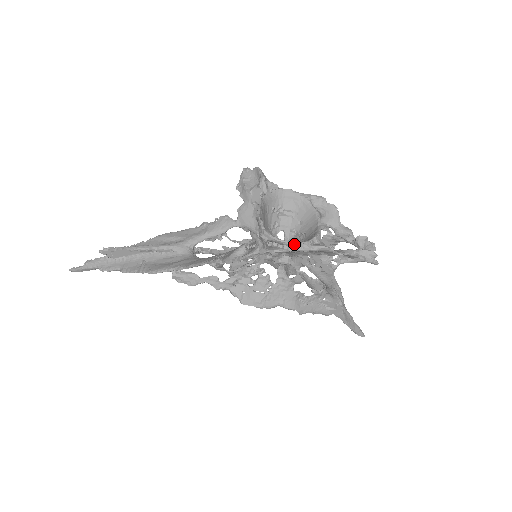
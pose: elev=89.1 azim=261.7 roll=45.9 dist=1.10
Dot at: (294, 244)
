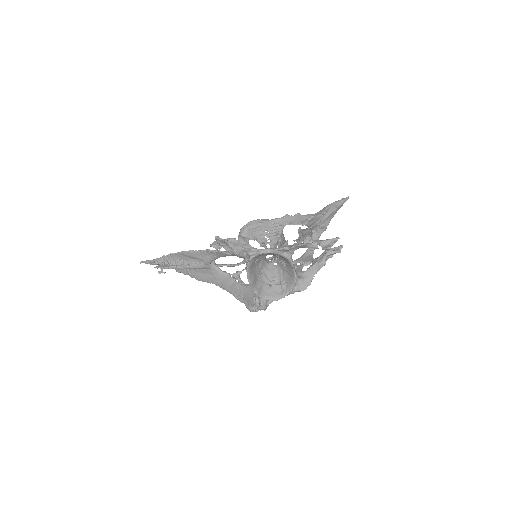
Dot at: occluded
